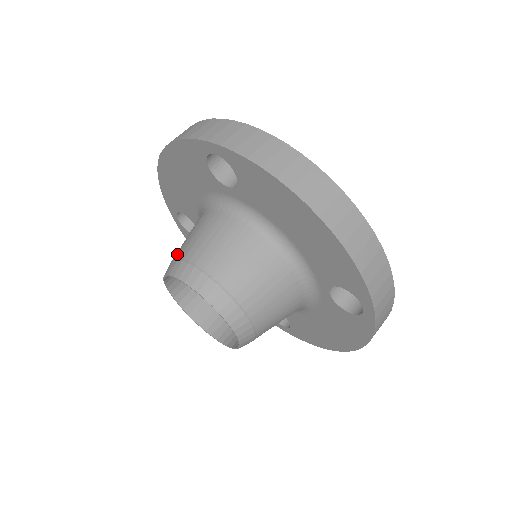
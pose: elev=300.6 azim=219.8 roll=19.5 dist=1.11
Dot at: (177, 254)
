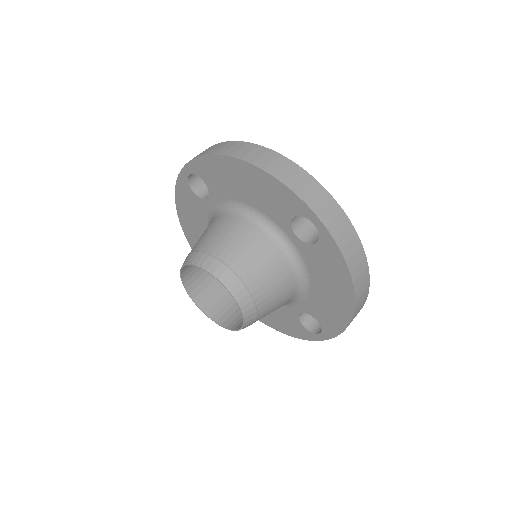
Dot at: occluded
